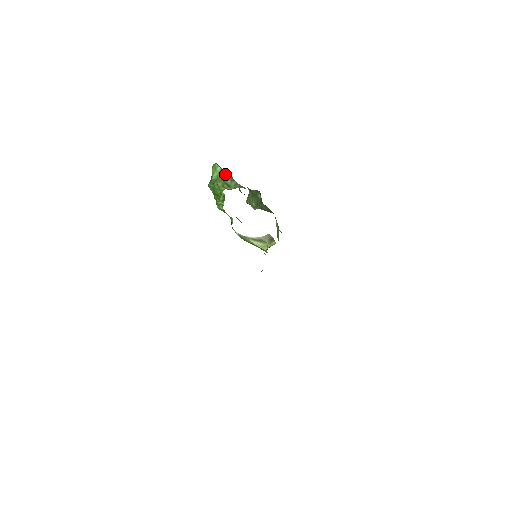
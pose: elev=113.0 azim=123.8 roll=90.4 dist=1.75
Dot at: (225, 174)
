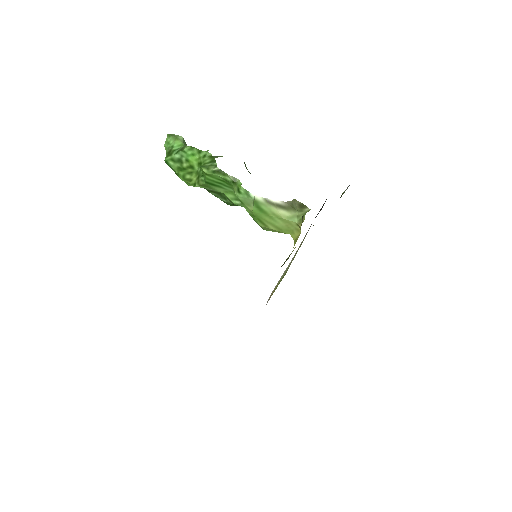
Dot at: occluded
